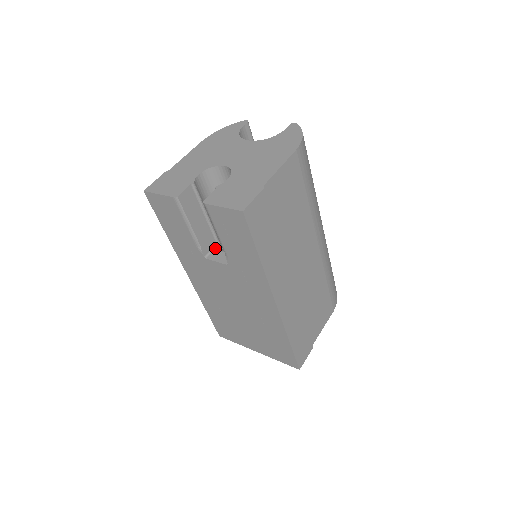
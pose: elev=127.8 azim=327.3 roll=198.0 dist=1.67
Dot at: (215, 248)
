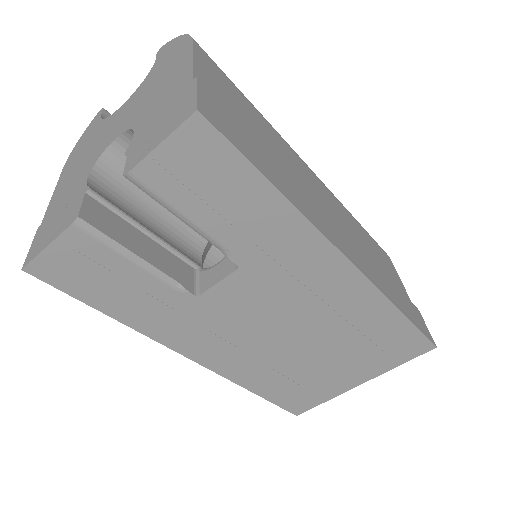
Dot at: (198, 275)
